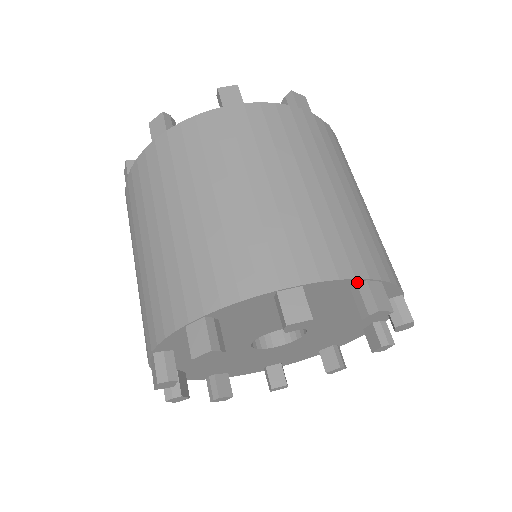
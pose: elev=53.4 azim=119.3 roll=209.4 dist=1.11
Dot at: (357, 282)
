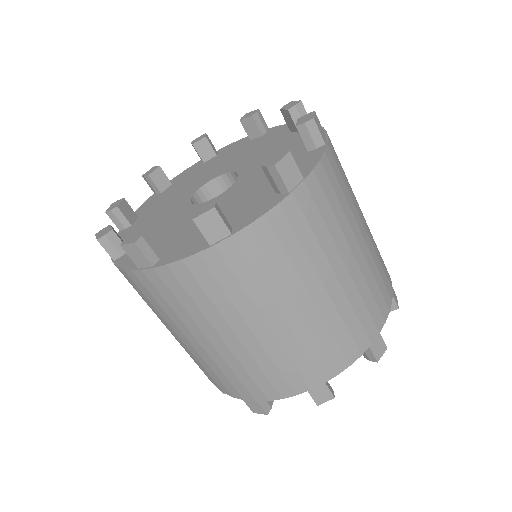
Dot at: (362, 348)
